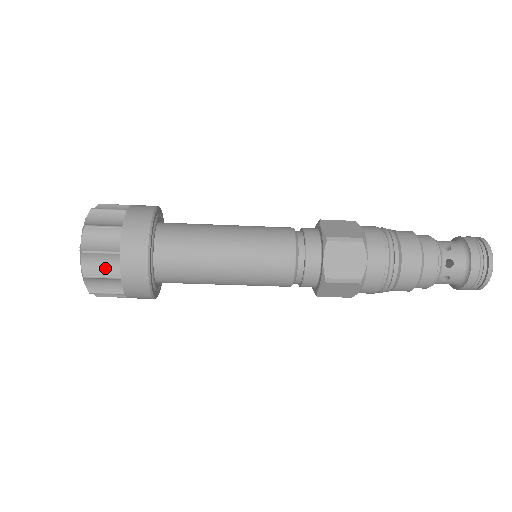
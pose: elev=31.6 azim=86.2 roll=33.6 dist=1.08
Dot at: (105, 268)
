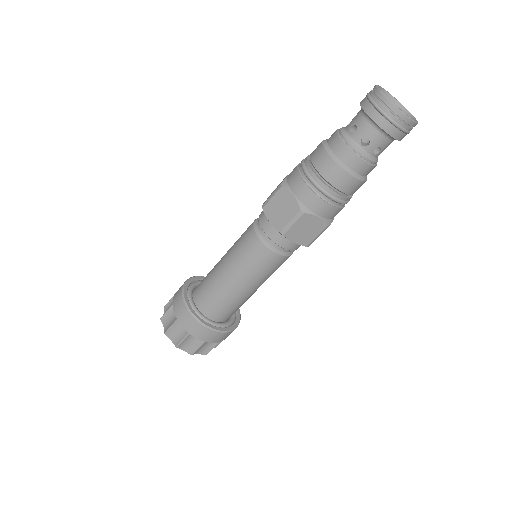
Dot at: occluded
